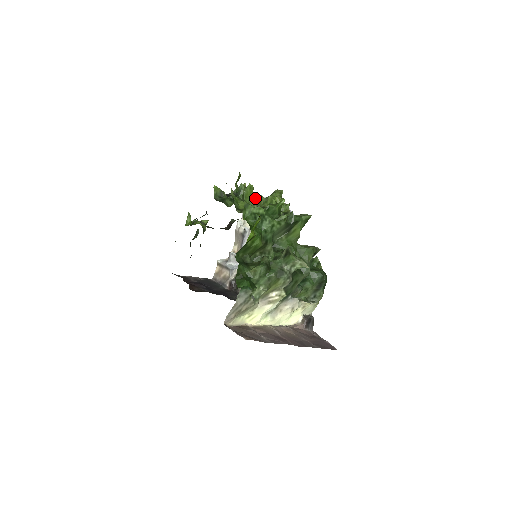
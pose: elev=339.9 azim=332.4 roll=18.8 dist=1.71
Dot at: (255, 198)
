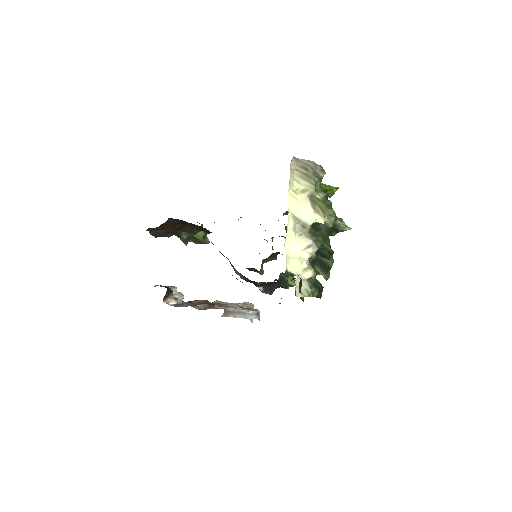
Dot at: occluded
